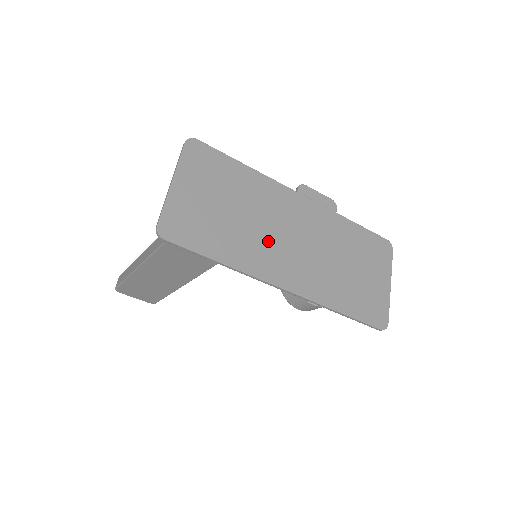
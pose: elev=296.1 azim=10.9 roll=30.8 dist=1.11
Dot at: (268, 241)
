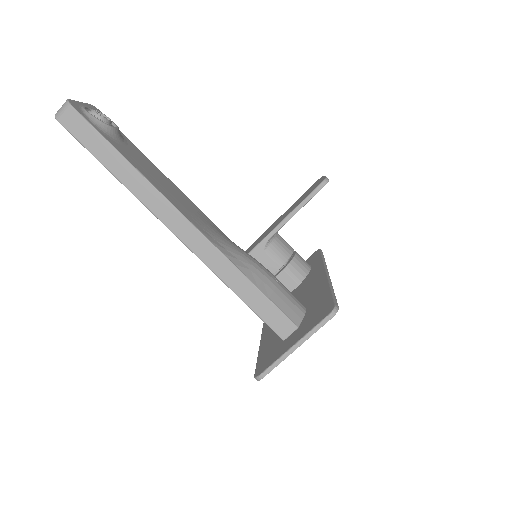
Dot at: occluded
